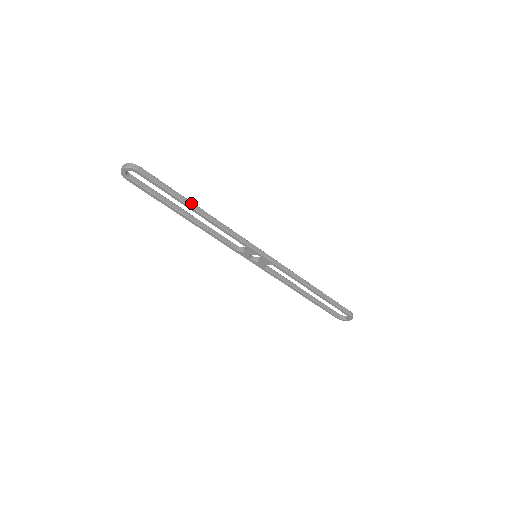
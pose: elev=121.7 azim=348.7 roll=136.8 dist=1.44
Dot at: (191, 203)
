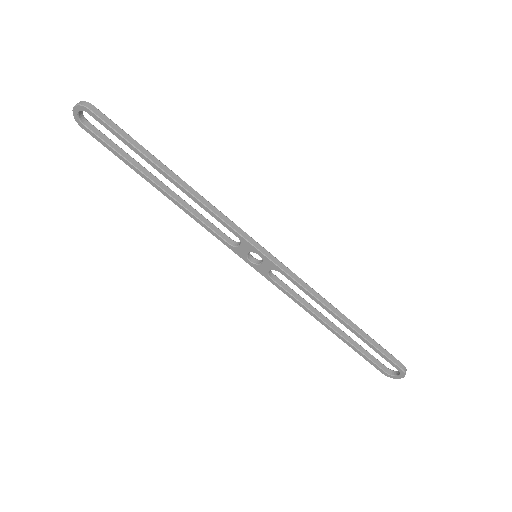
Dot at: (161, 164)
